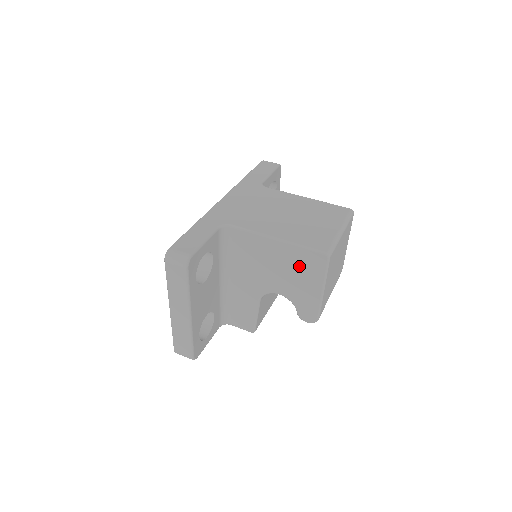
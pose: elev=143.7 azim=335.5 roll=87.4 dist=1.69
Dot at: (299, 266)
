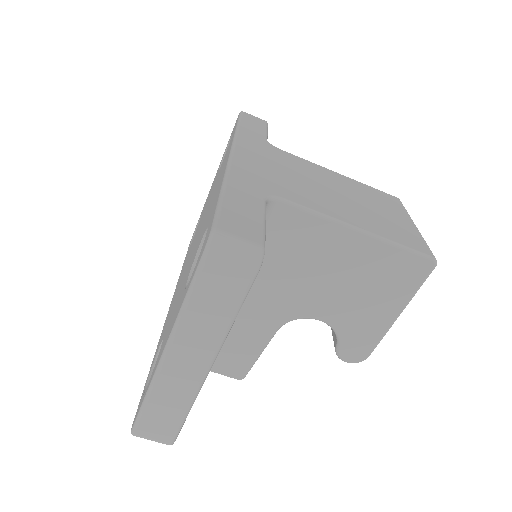
Dot at: (379, 277)
